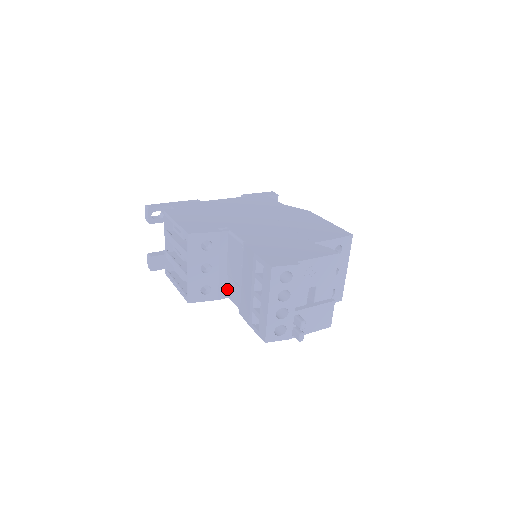
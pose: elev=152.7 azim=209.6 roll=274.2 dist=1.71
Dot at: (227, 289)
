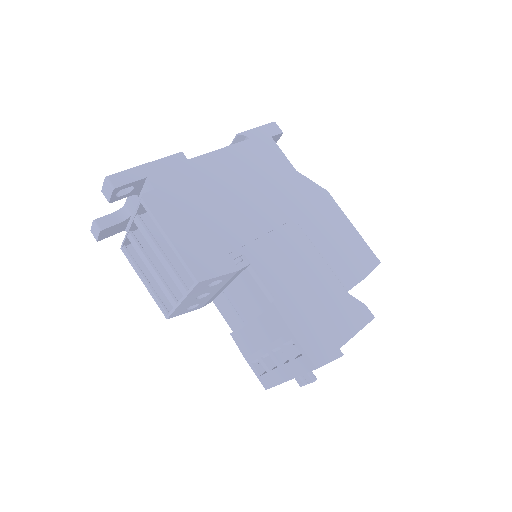
Dot at: (215, 297)
